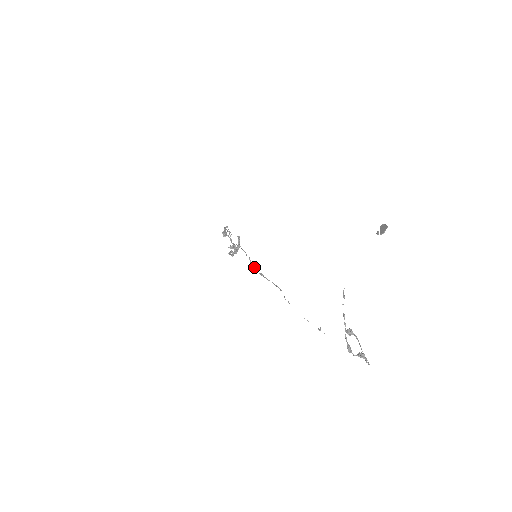
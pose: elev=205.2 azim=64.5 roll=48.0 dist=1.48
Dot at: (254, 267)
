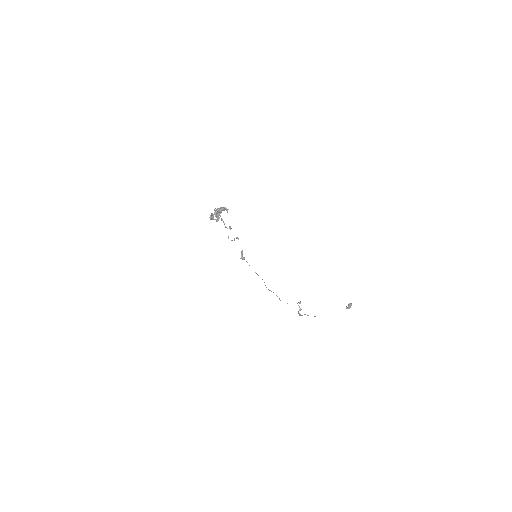
Dot at: occluded
